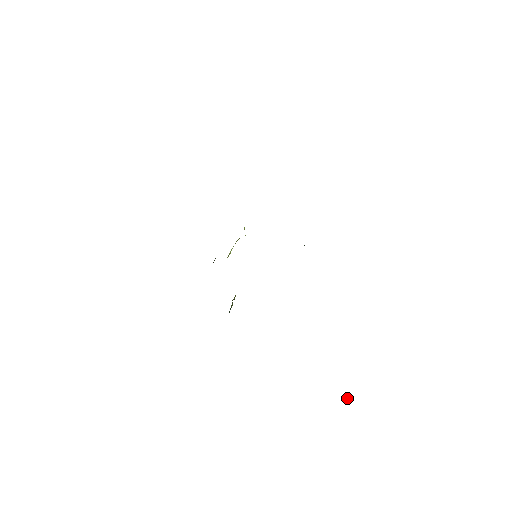
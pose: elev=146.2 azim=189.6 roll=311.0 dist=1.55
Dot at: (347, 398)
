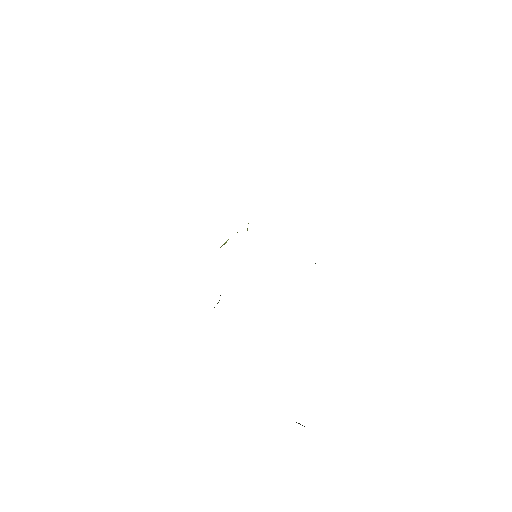
Dot at: occluded
